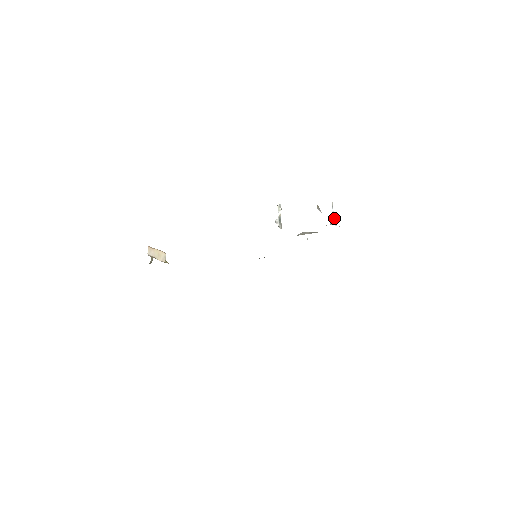
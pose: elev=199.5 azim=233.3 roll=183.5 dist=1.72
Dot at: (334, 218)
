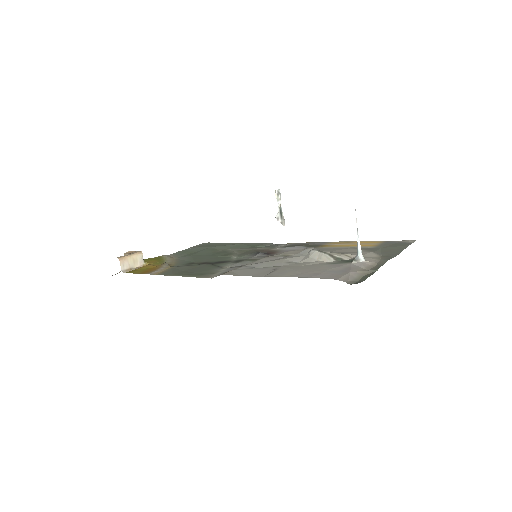
Dot at: (360, 249)
